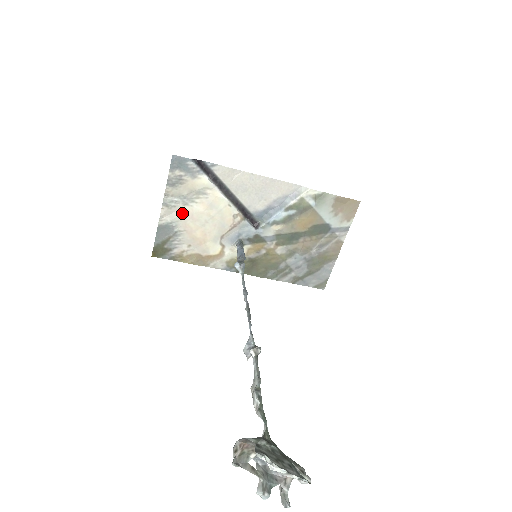
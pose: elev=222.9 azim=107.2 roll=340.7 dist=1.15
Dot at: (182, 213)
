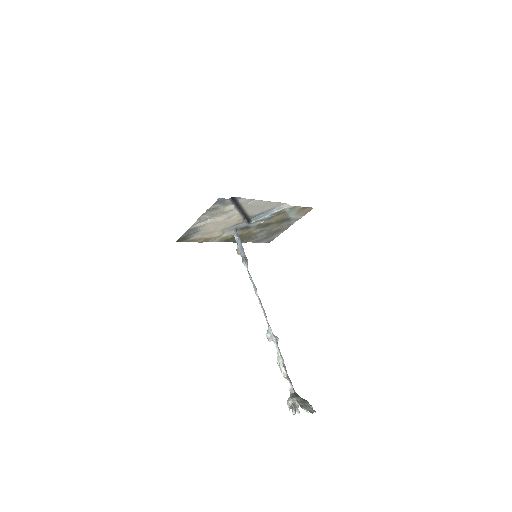
Dot at: (208, 222)
